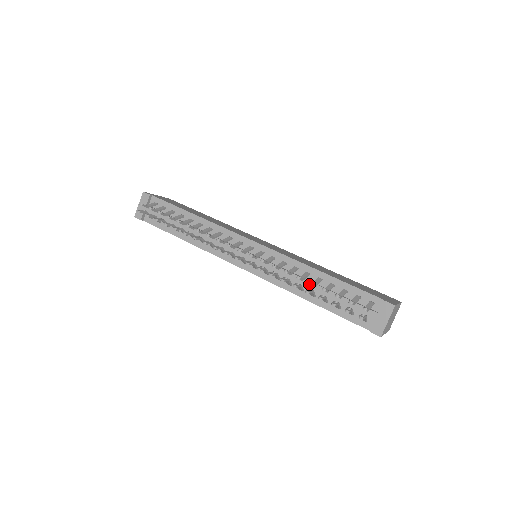
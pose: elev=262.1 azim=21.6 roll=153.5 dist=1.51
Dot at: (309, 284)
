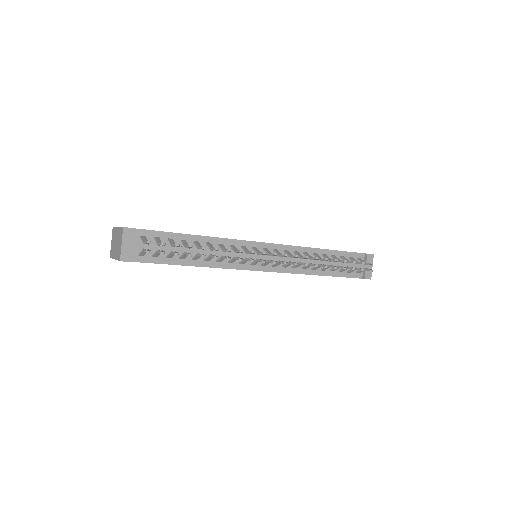
Dot at: (321, 262)
